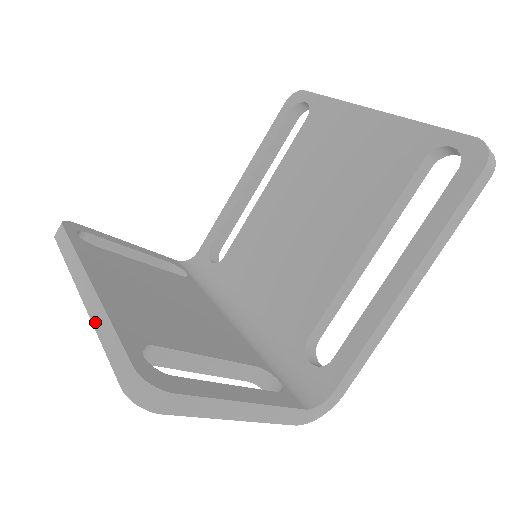
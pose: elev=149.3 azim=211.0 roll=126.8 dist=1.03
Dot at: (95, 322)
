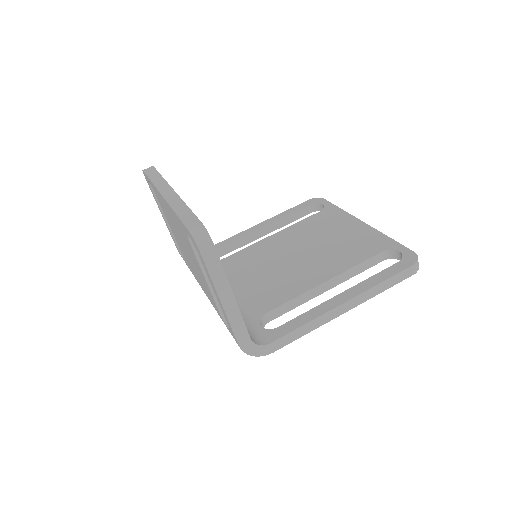
Dot at: (173, 206)
